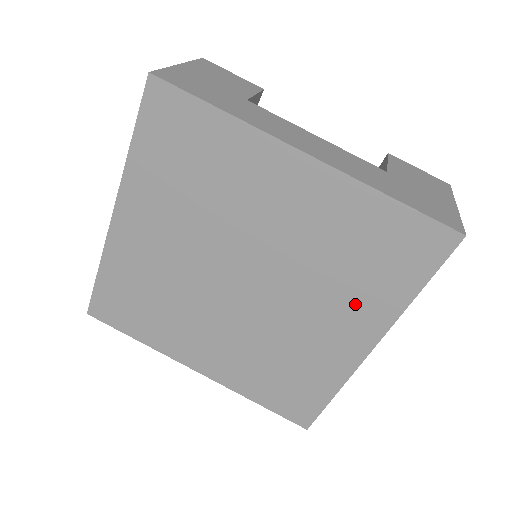
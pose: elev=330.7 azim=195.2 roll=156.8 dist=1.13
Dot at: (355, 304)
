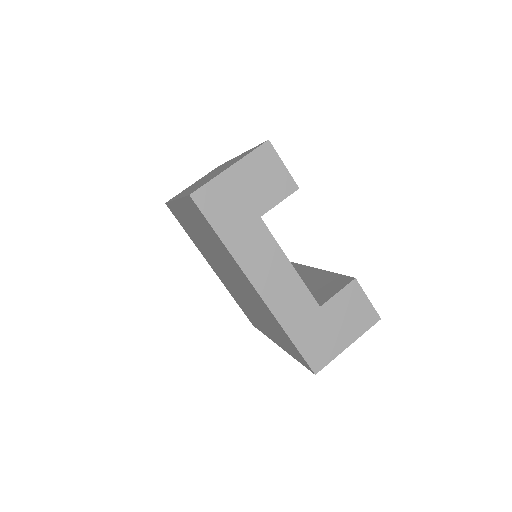
Dot at: (273, 333)
